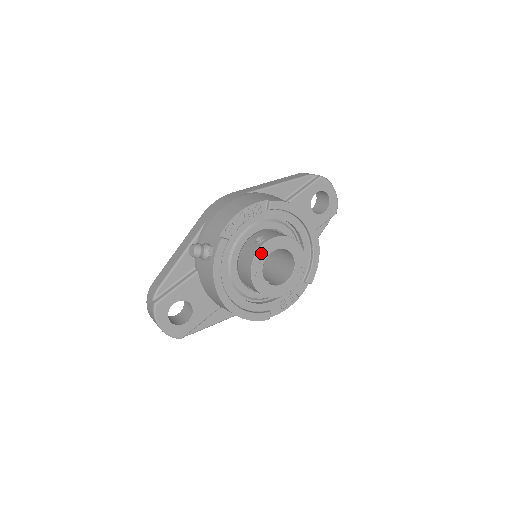
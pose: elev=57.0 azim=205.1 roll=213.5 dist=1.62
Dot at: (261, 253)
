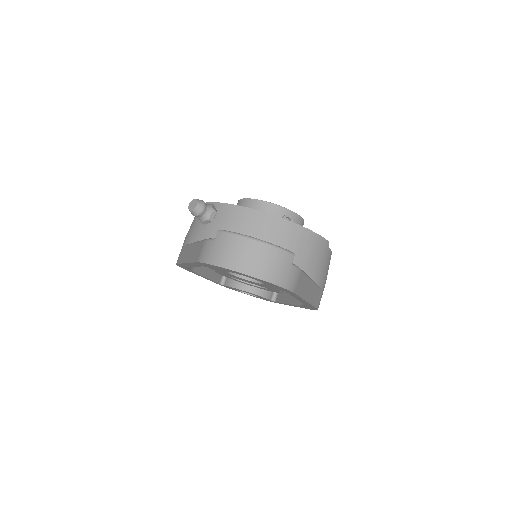
Dot at: occluded
